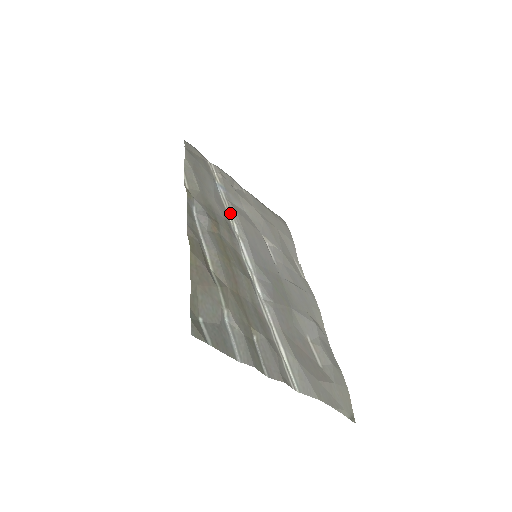
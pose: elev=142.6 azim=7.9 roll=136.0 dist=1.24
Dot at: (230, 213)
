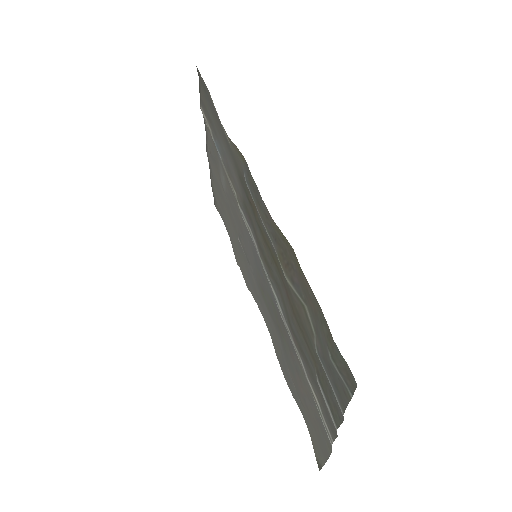
Dot at: (232, 189)
